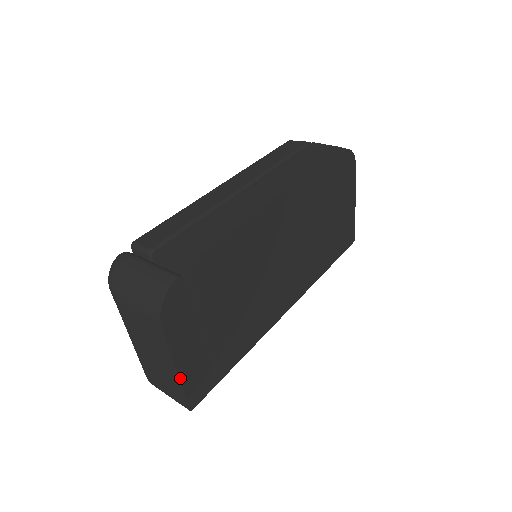
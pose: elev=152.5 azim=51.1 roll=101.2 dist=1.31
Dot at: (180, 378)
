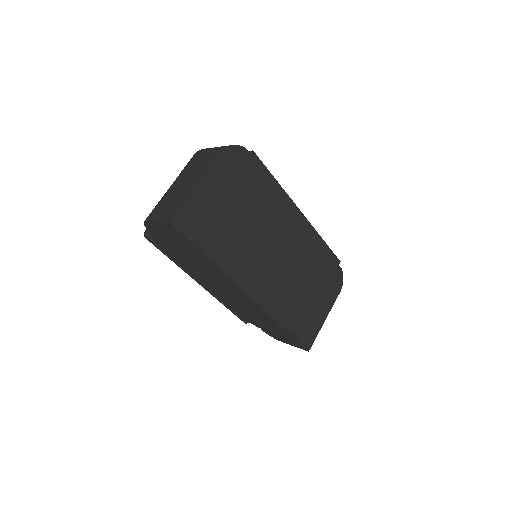
Dot at: (194, 192)
